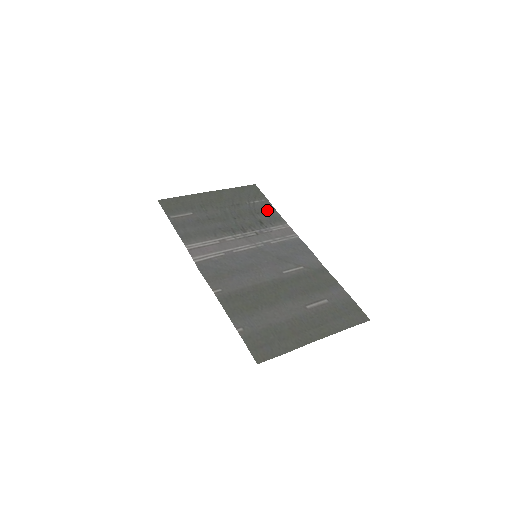
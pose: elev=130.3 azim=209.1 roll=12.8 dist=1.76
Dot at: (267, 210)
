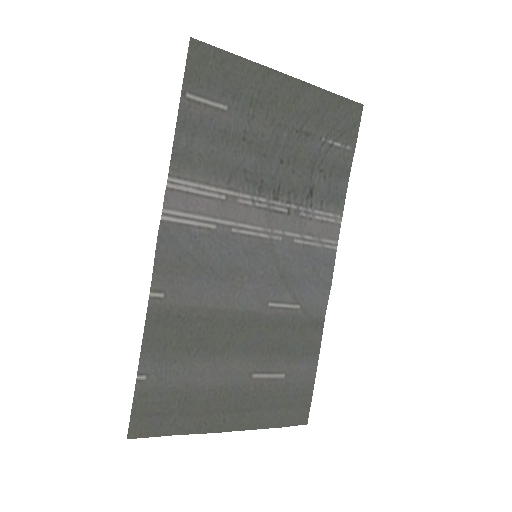
Dot at: (338, 172)
